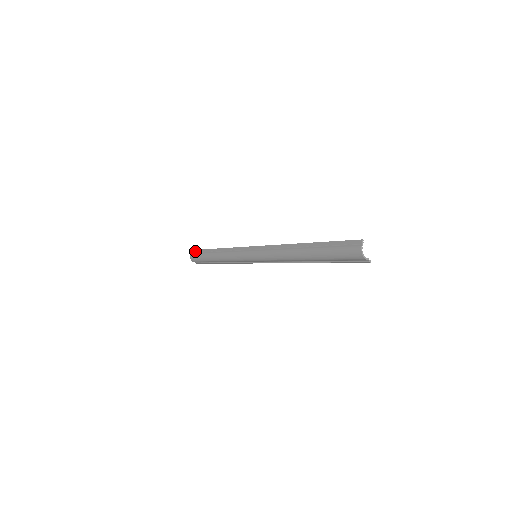
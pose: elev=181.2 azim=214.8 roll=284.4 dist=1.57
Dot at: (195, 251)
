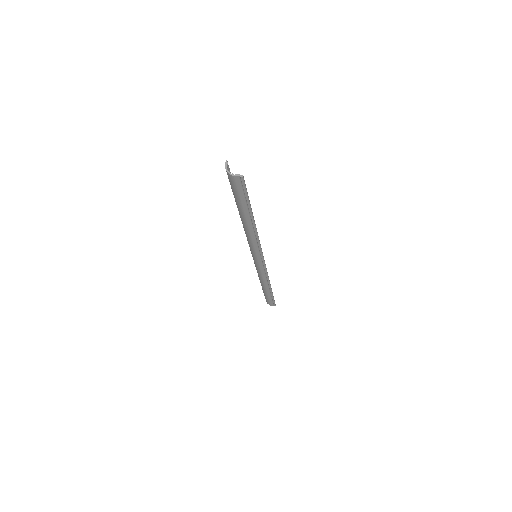
Dot at: occluded
